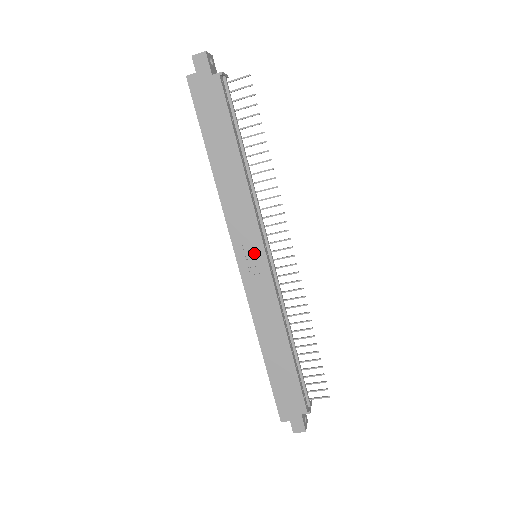
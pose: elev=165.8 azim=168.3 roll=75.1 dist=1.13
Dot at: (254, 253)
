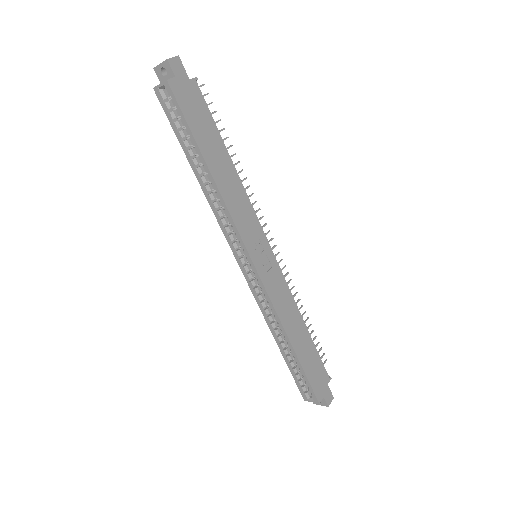
Dot at: (262, 250)
